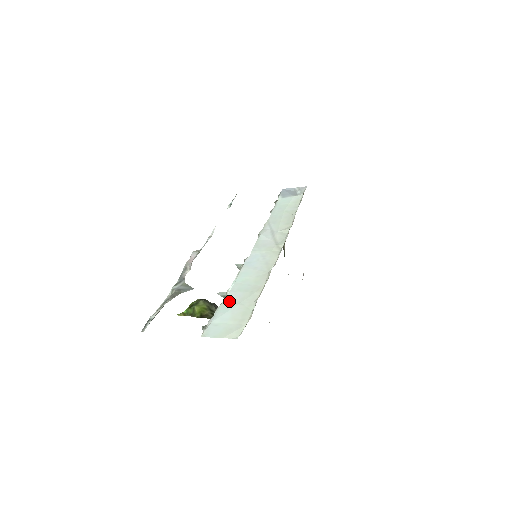
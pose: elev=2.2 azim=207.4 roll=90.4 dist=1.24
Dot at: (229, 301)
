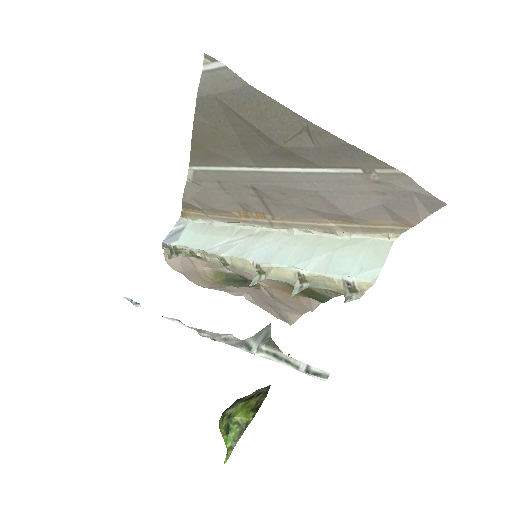
Dot at: (323, 265)
